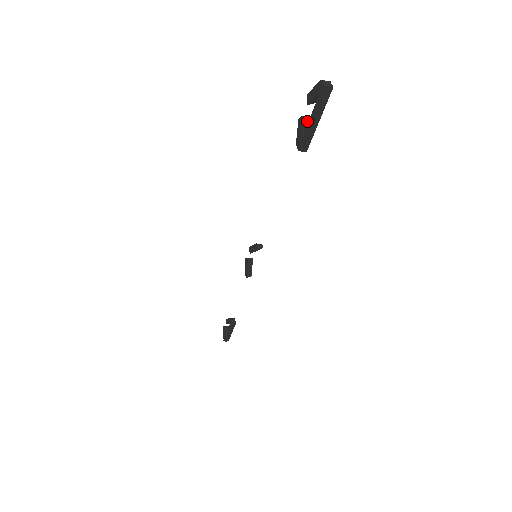
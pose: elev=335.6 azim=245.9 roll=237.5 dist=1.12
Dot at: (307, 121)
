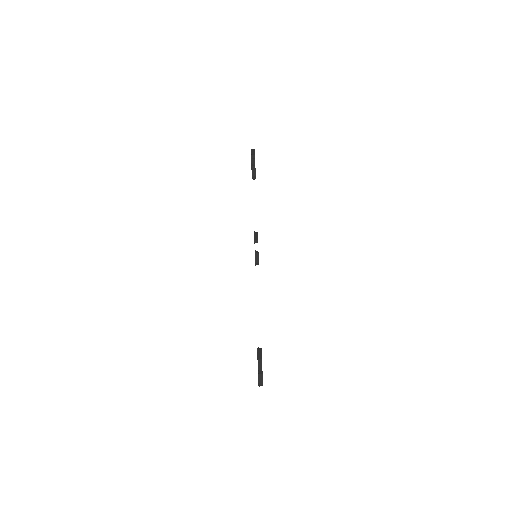
Dot at: (261, 361)
